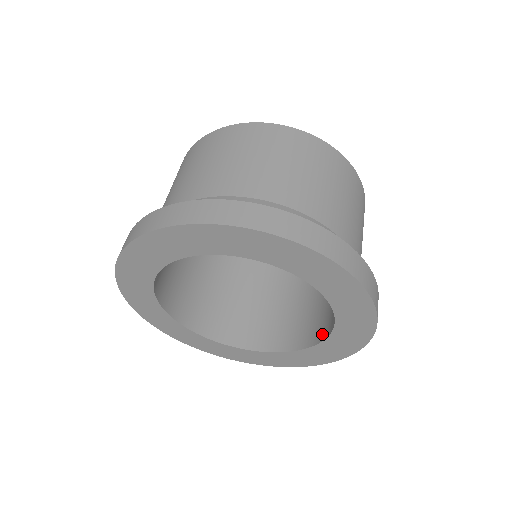
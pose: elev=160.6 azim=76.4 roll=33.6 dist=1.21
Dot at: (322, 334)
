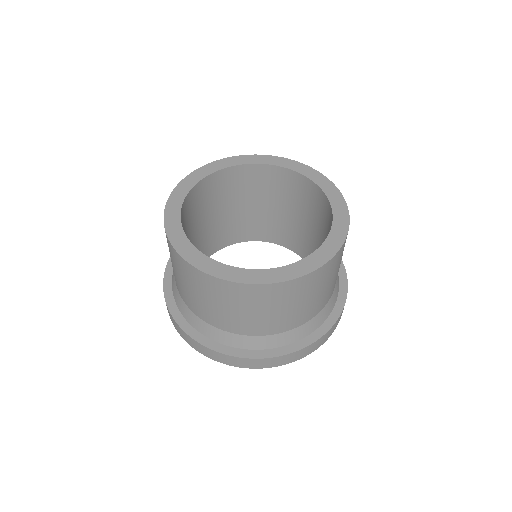
Dot at: (294, 249)
